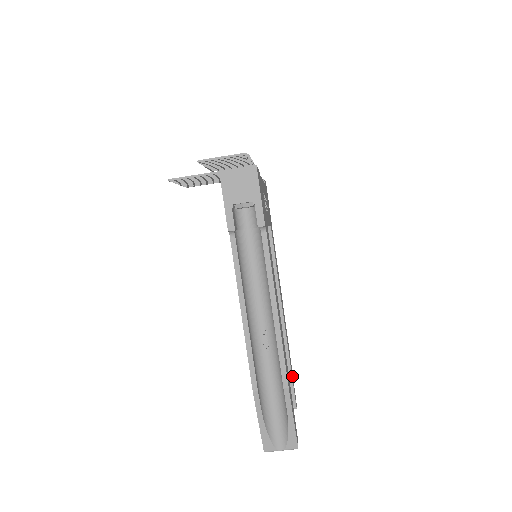
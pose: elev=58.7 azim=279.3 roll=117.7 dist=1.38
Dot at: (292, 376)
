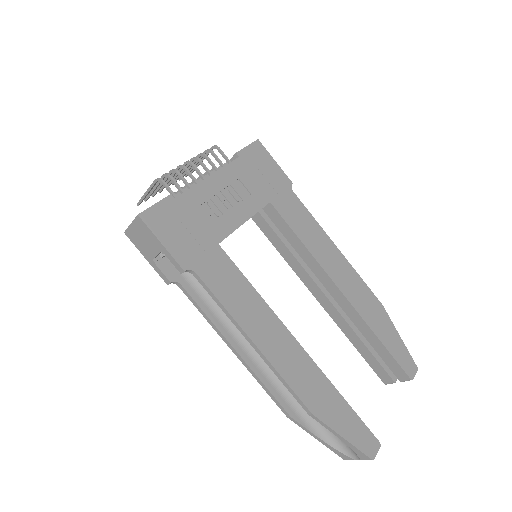
Dot at: (392, 345)
